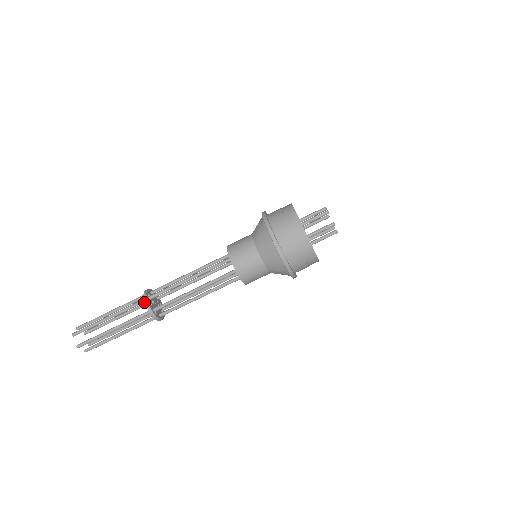
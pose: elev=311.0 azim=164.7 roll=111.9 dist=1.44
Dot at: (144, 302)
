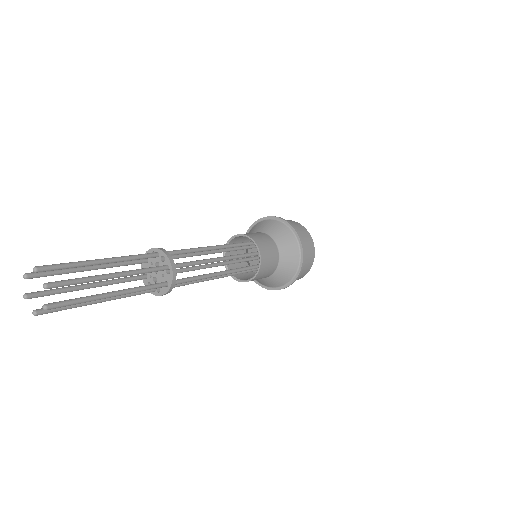
Dot at: (155, 256)
